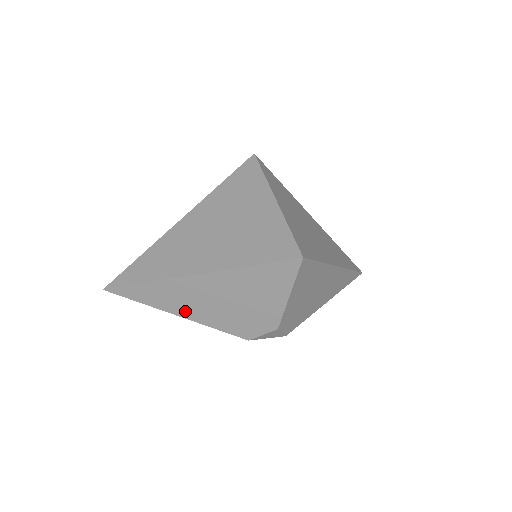
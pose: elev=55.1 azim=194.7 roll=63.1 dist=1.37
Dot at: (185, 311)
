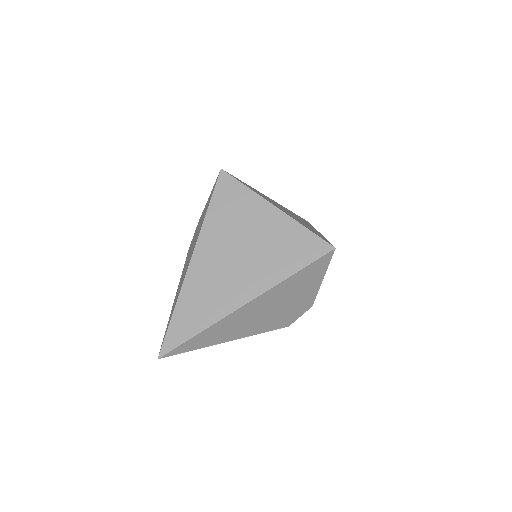
Dot at: (237, 334)
